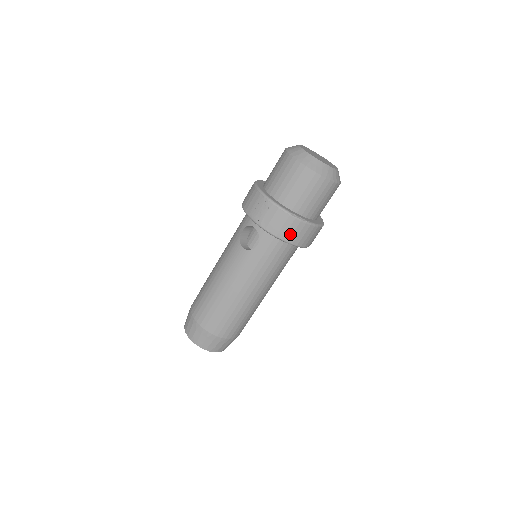
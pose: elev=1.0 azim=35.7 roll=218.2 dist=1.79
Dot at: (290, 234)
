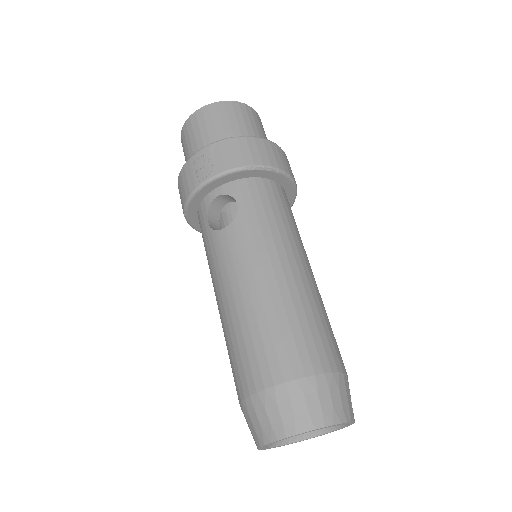
Dot at: (257, 156)
